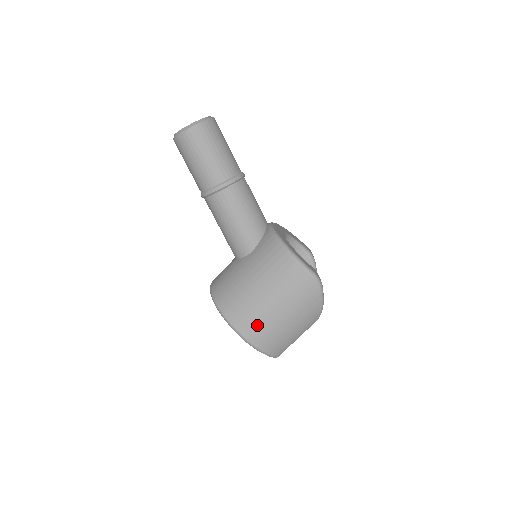
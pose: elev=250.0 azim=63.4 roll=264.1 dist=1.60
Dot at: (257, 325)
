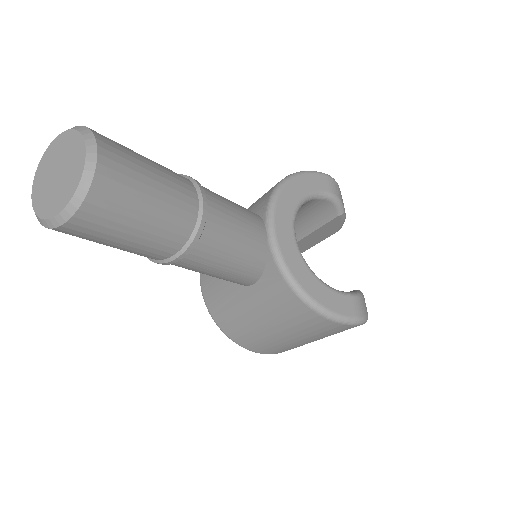
Dot at: (282, 349)
